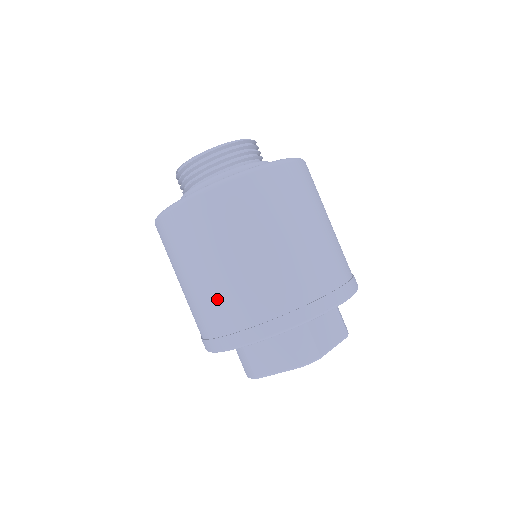
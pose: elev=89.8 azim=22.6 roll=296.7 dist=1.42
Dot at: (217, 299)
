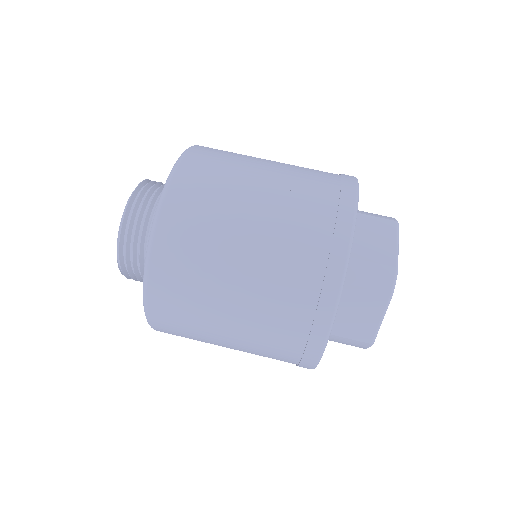
Dot at: (263, 330)
